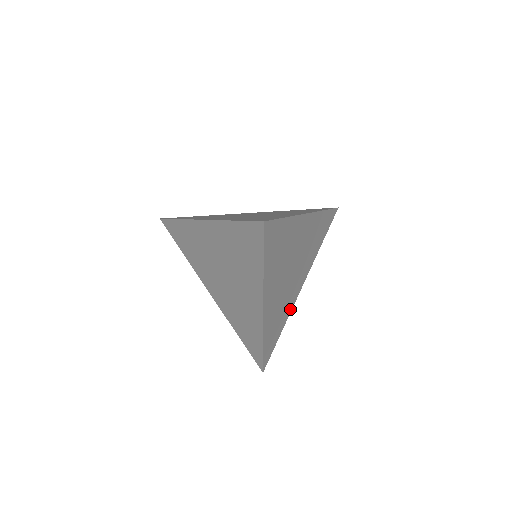
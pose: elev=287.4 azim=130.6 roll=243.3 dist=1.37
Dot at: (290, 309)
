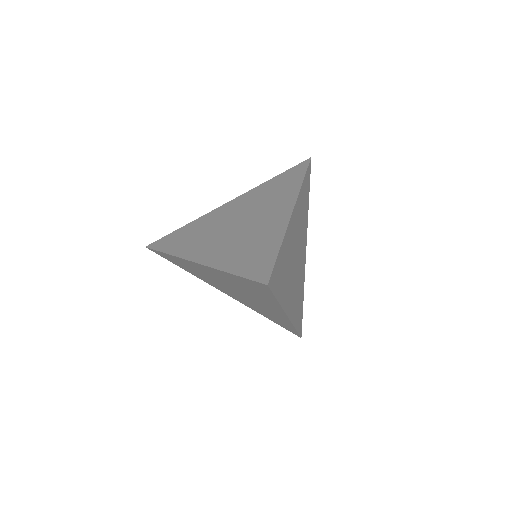
Dot at: (284, 304)
